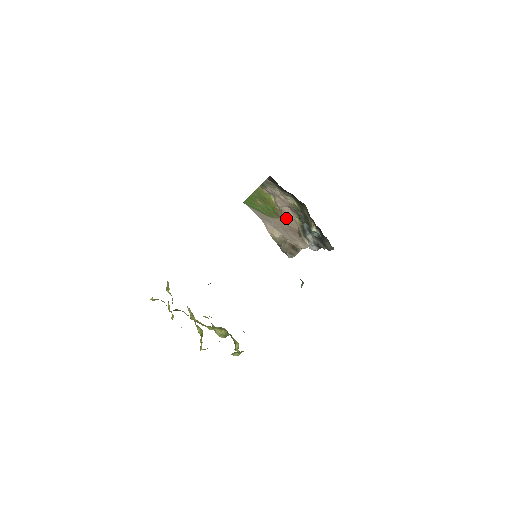
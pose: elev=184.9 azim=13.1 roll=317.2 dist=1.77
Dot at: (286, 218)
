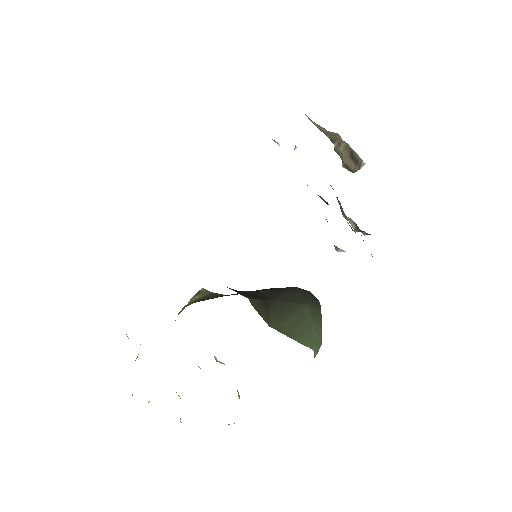
Dot at: occluded
